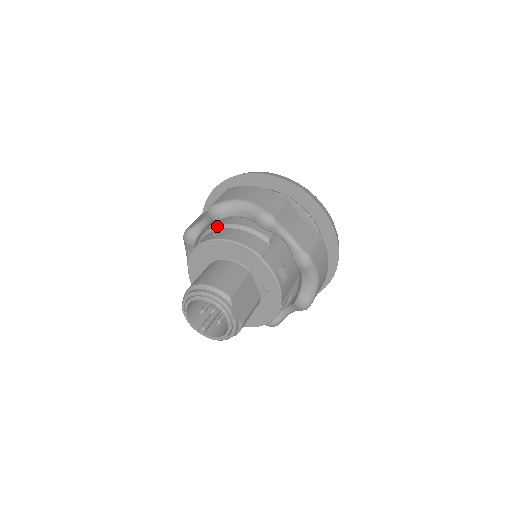
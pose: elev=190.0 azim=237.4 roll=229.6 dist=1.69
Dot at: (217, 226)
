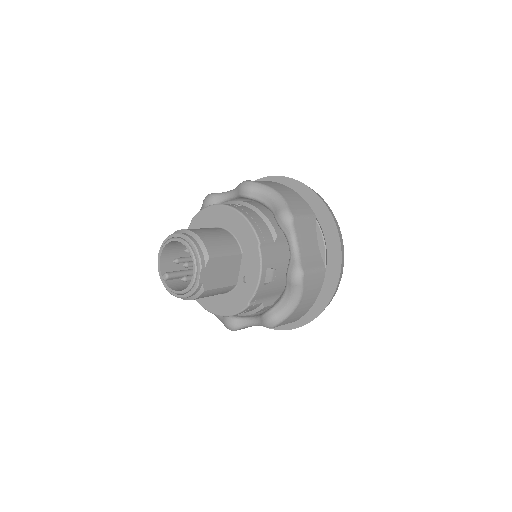
Dot at: (239, 201)
